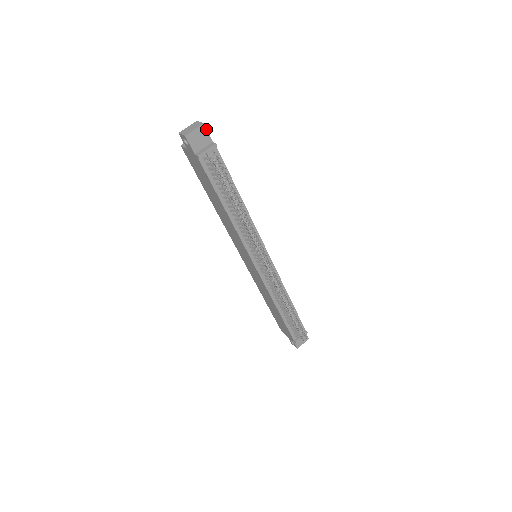
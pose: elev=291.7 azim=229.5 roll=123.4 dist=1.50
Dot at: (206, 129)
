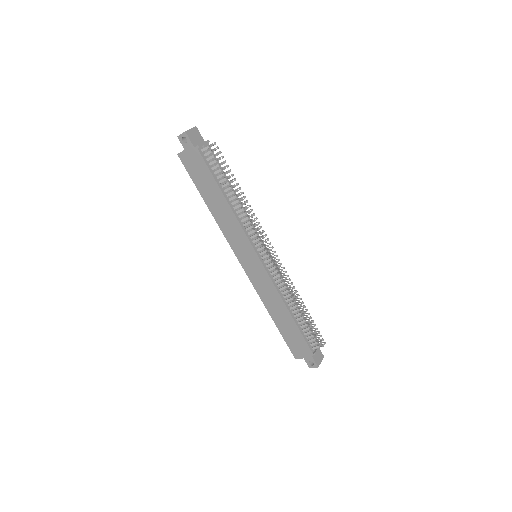
Dot at: (198, 131)
